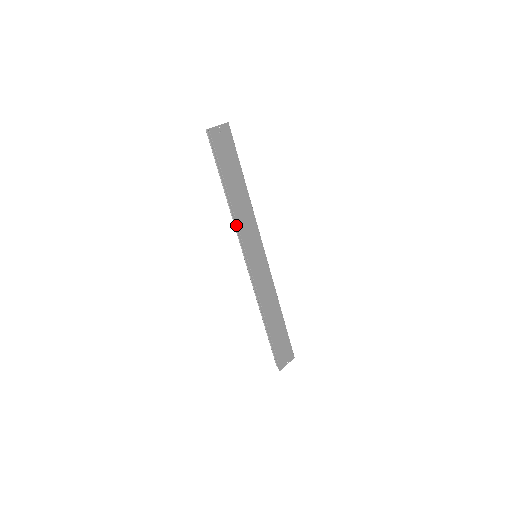
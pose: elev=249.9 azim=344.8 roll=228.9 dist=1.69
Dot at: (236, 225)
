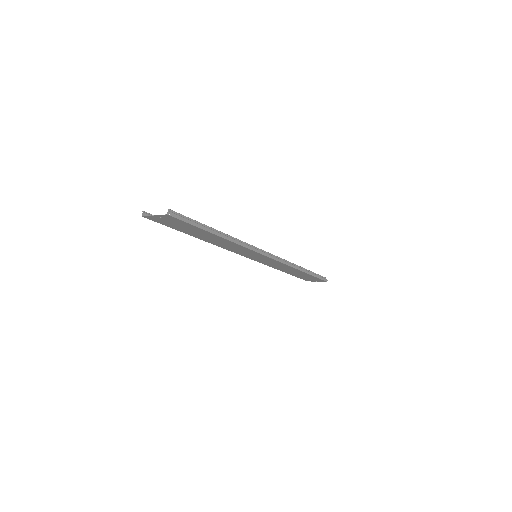
Dot at: occluded
